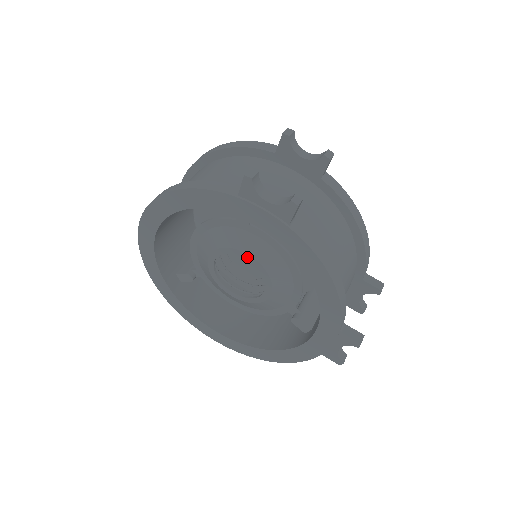
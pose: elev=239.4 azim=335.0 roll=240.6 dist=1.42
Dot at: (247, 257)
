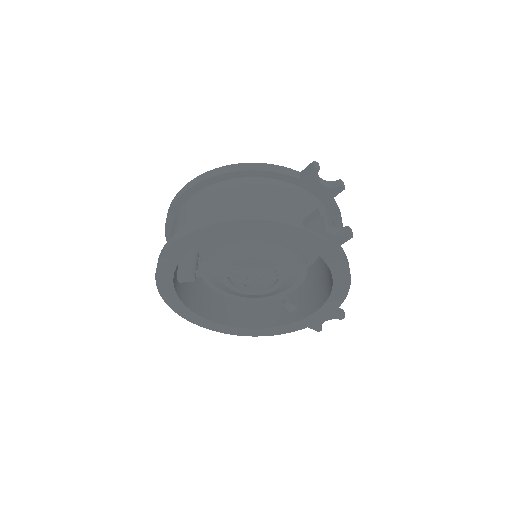
Dot at: (271, 264)
